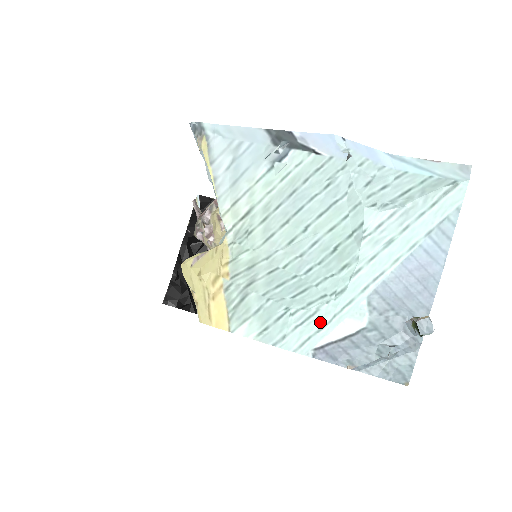
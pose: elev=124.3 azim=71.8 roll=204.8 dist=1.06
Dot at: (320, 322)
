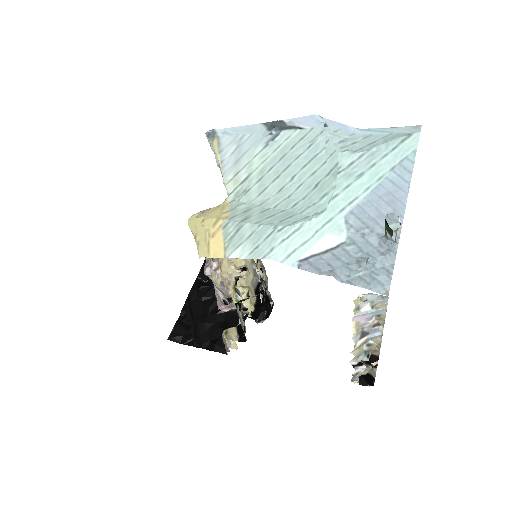
Dot at: (304, 236)
